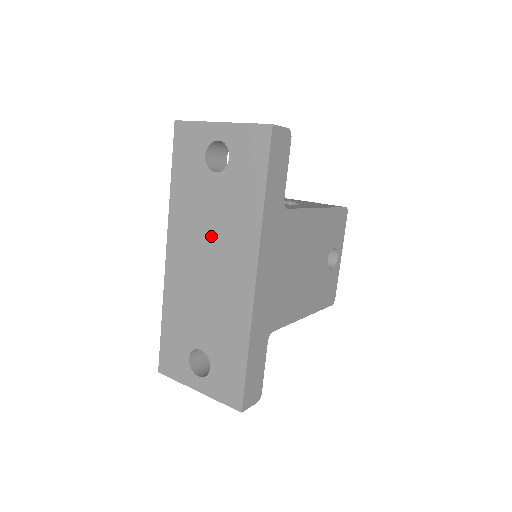
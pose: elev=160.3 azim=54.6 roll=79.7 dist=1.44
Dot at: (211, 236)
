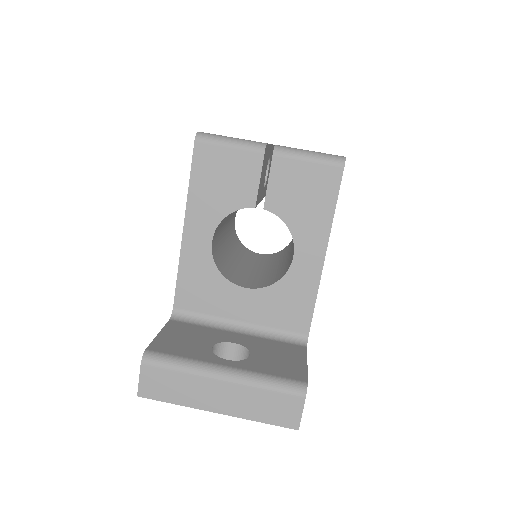
Dot at: occluded
